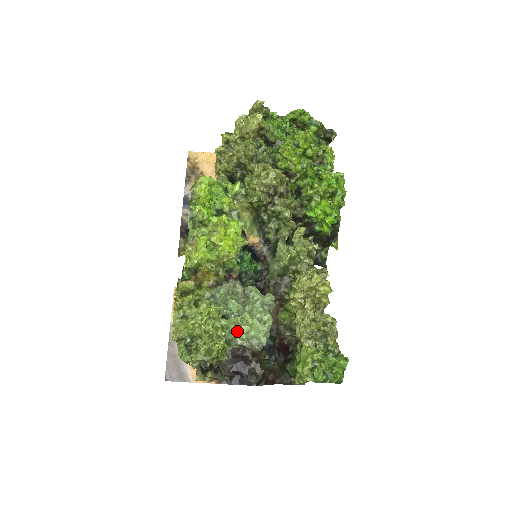
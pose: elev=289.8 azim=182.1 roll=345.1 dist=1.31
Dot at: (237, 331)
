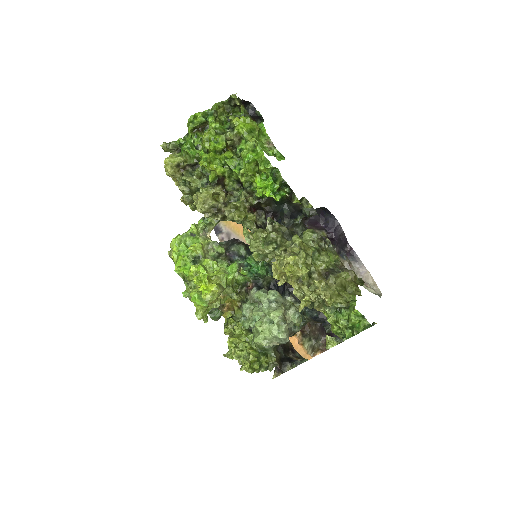
Dot at: (257, 343)
